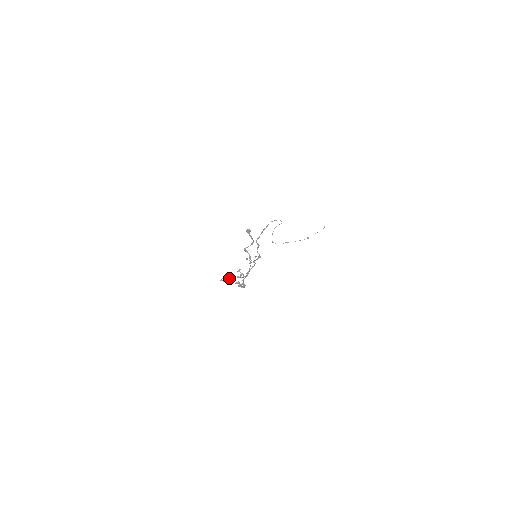
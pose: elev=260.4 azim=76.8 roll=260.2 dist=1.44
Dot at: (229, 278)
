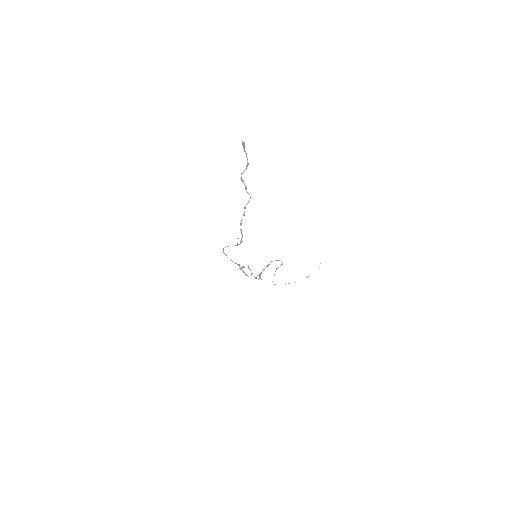
Dot at: occluded
